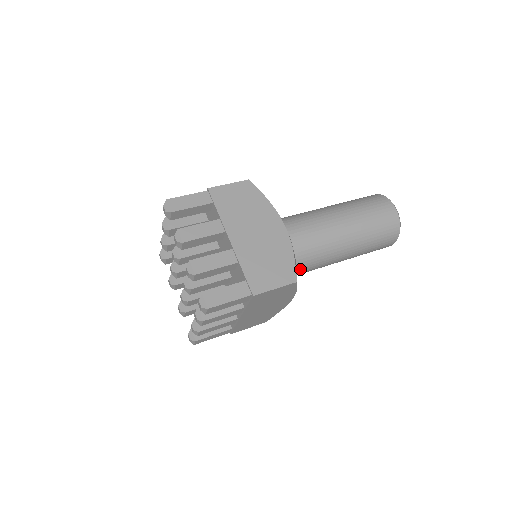
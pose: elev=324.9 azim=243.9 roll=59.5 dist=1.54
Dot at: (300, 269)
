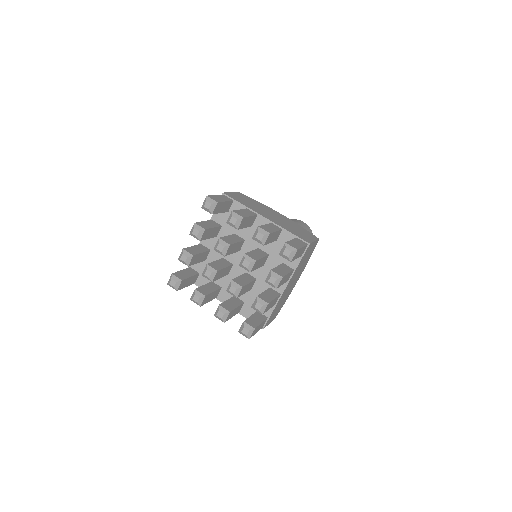
Dot at: occluded
